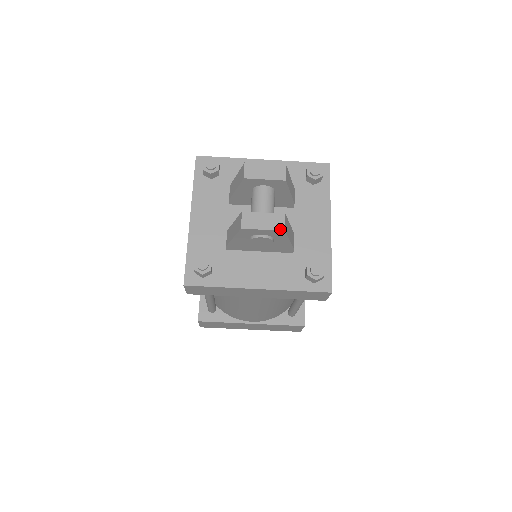
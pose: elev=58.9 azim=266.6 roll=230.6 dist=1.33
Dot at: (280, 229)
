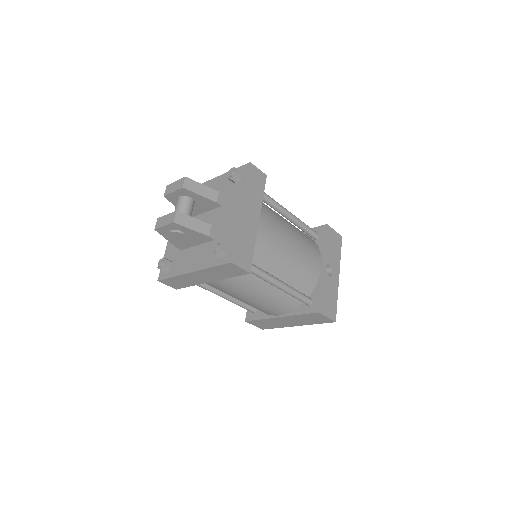
Dot at: (171, 222)
